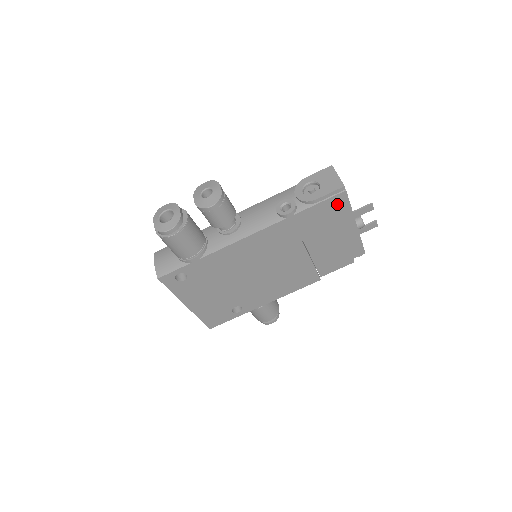
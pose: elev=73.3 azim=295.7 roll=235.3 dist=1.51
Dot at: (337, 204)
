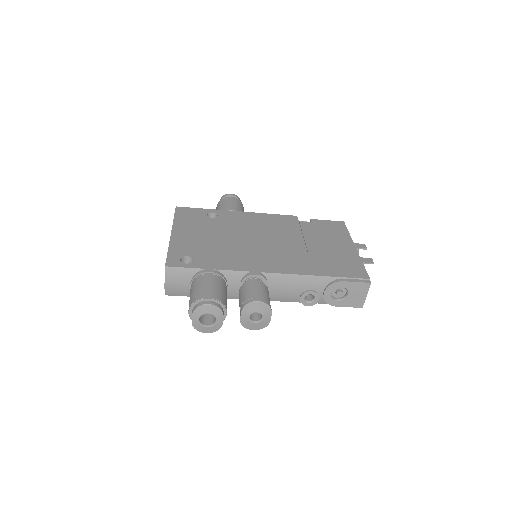
Dot at: occluded
